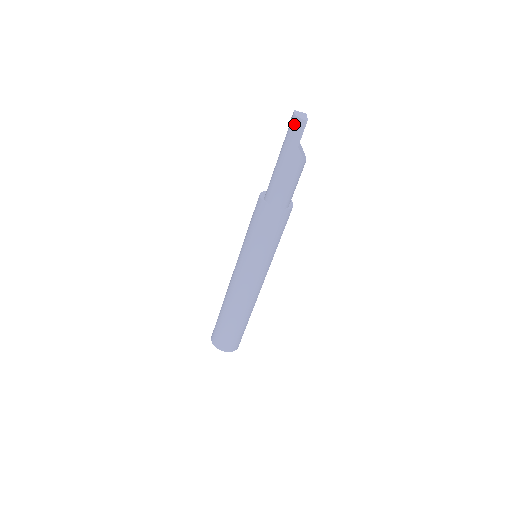
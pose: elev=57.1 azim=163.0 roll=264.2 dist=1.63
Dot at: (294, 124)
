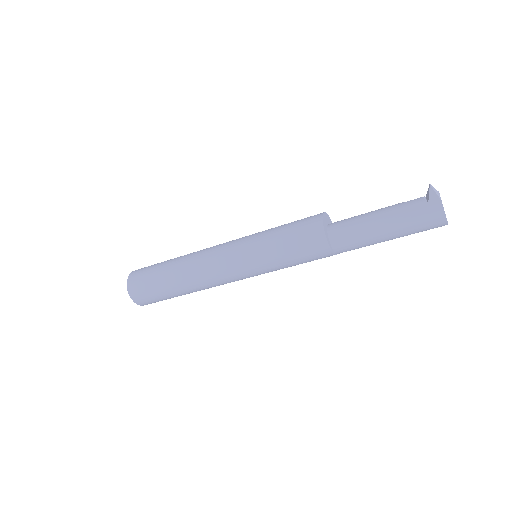
Dot at: (438, 225)
